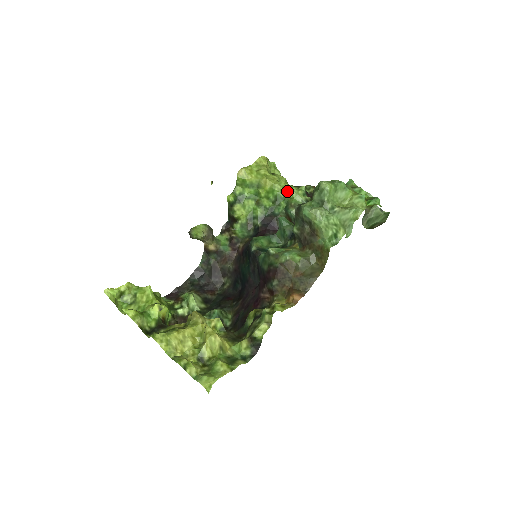
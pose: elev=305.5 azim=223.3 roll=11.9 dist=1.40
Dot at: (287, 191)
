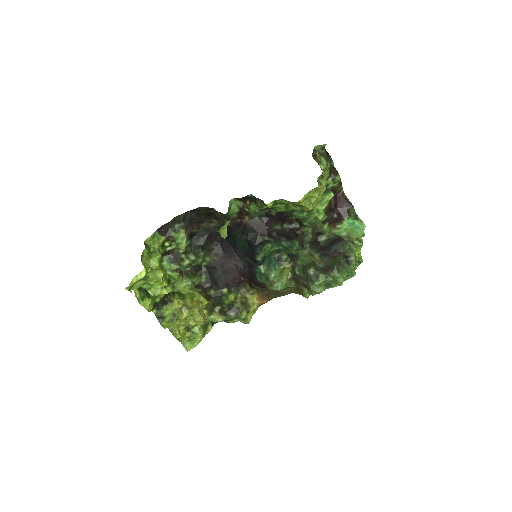
Dot at: occluded
